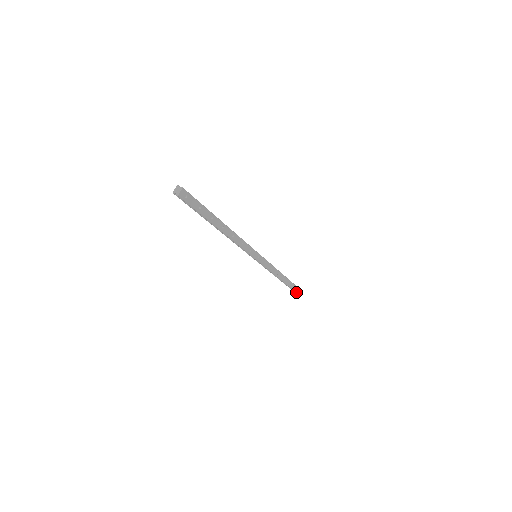
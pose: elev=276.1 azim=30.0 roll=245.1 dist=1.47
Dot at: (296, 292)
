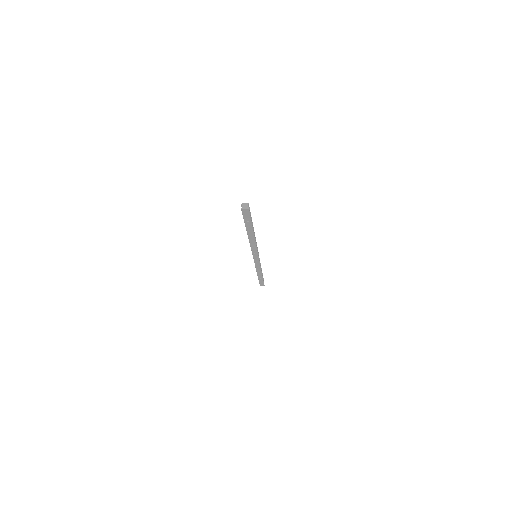
Dot at: (260, 284)
